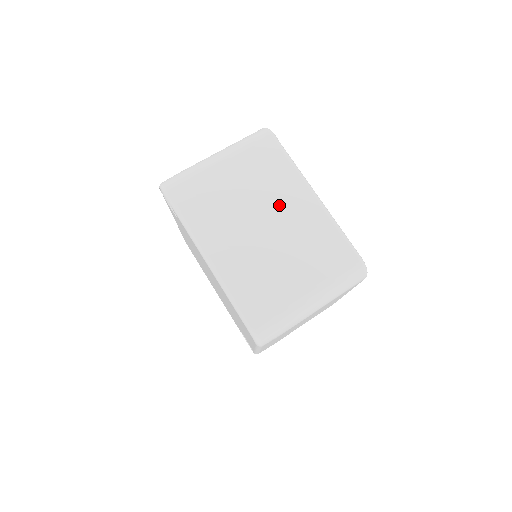
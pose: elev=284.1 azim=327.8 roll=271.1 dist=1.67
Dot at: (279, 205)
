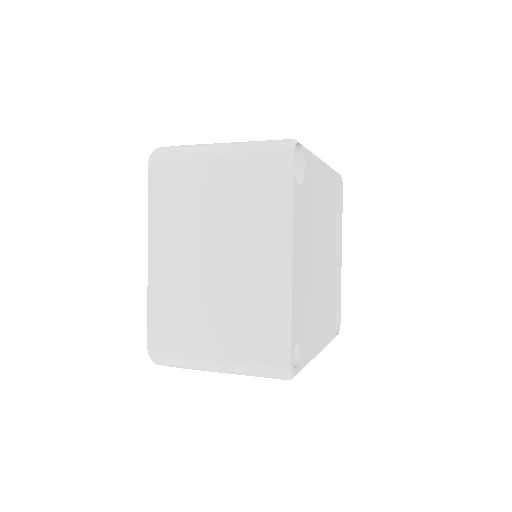
Dot at: (242, 249)
